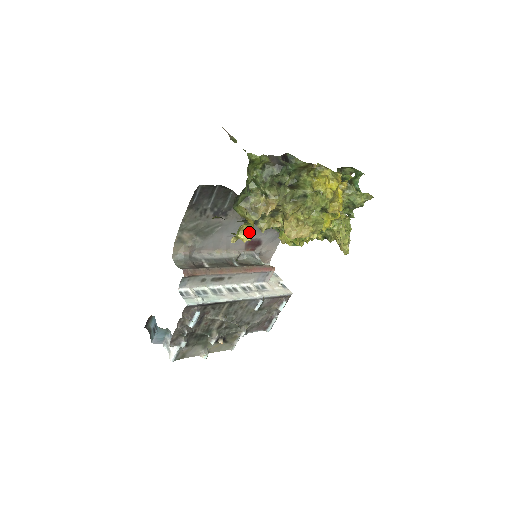
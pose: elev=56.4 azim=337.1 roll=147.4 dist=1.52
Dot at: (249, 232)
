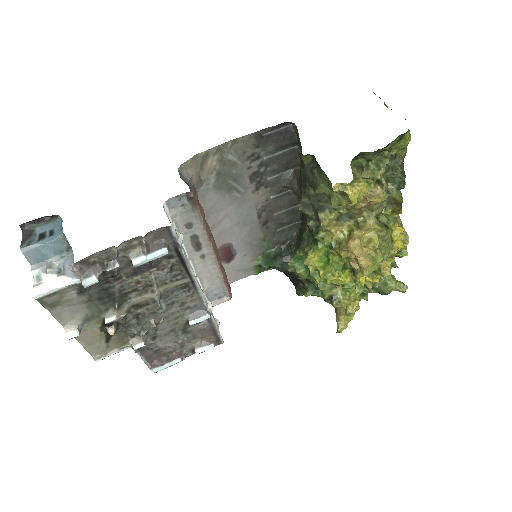
Dot at: (359, 194)
